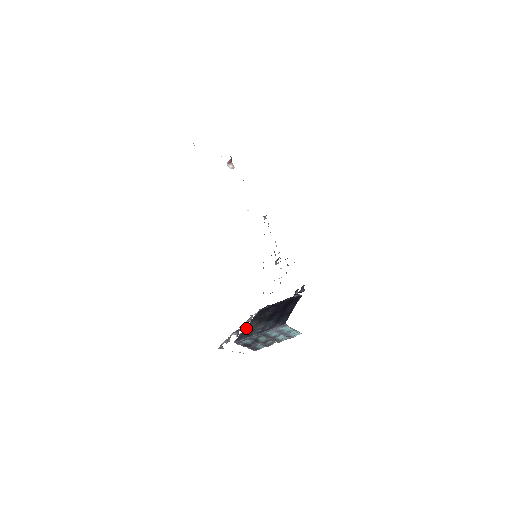
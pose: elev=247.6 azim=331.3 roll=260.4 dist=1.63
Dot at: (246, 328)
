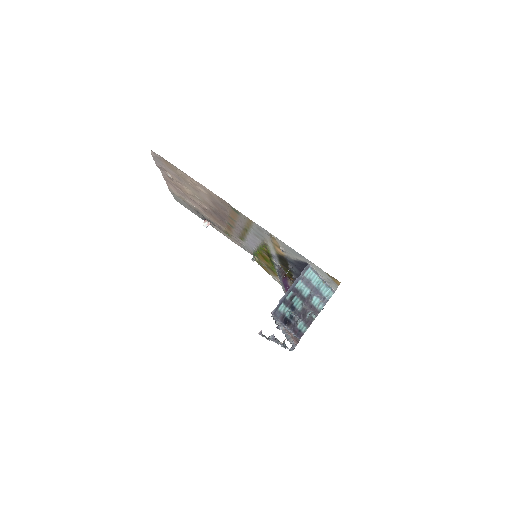
Dot at: occluded
